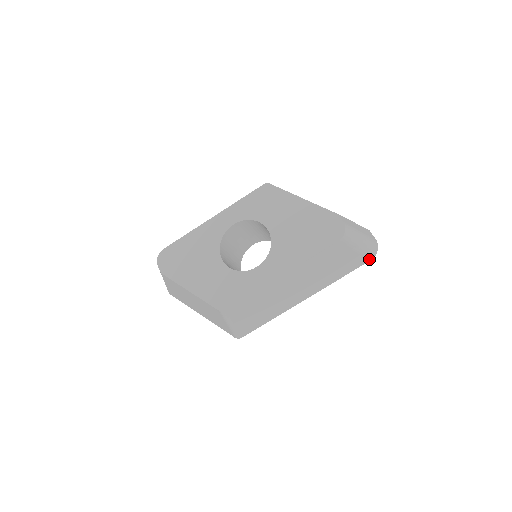
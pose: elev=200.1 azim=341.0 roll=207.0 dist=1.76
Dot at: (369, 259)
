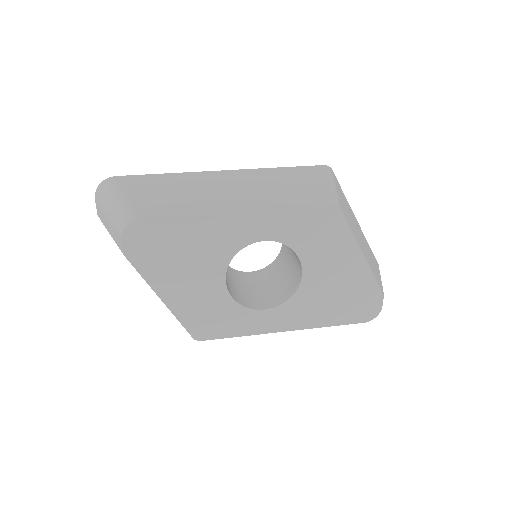
Dot at: occluded
